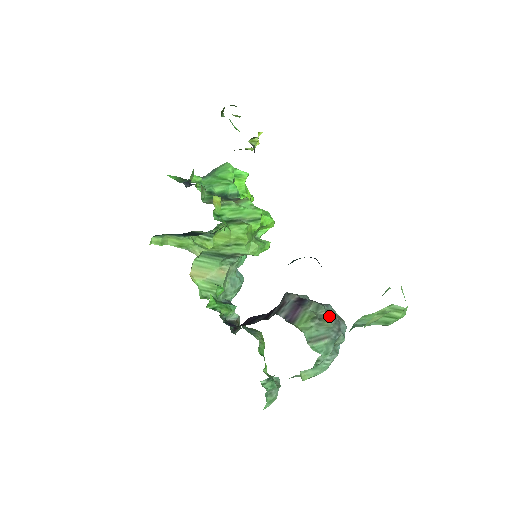
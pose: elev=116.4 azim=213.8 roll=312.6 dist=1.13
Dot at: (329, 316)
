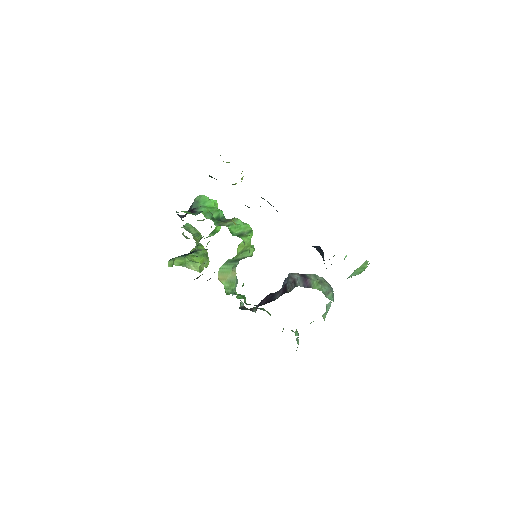
Dot at: (322, 280)
